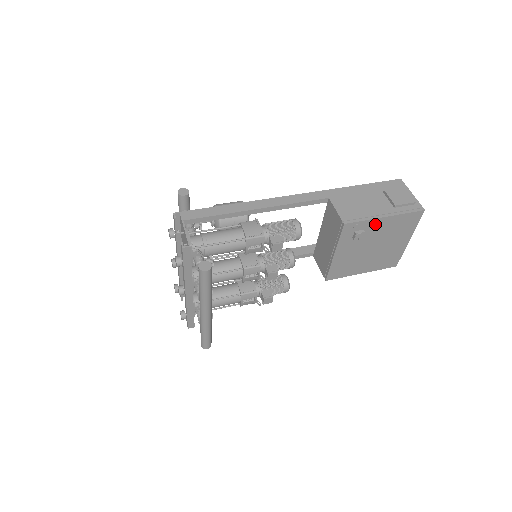
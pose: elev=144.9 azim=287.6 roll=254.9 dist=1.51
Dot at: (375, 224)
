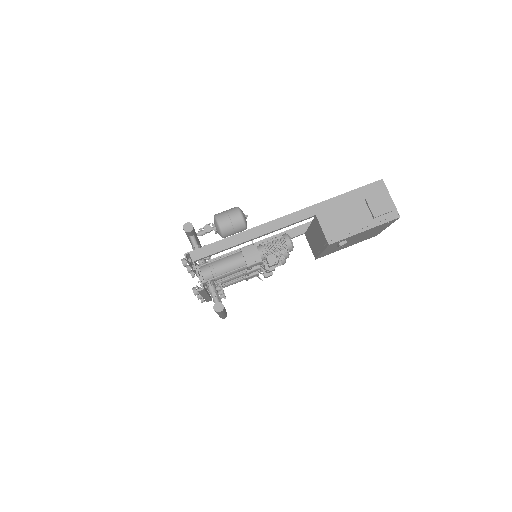
Dot at: (356, 235)
